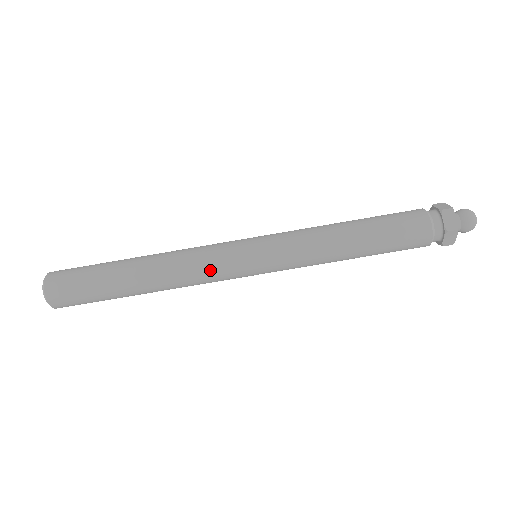
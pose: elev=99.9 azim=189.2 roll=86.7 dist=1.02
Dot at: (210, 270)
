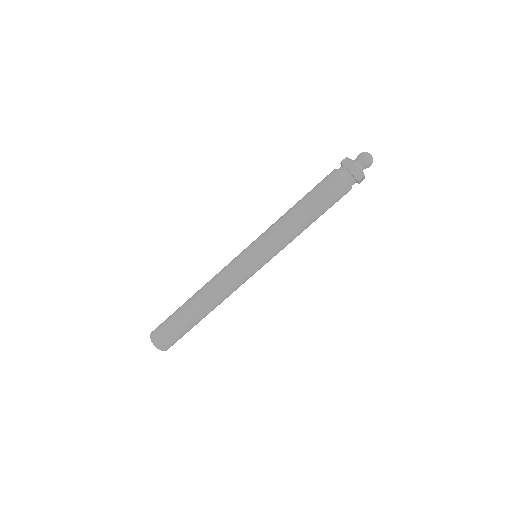
Dot at: (230, 275)
